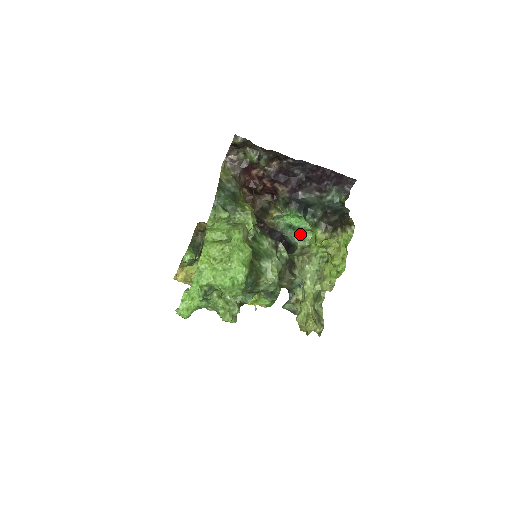
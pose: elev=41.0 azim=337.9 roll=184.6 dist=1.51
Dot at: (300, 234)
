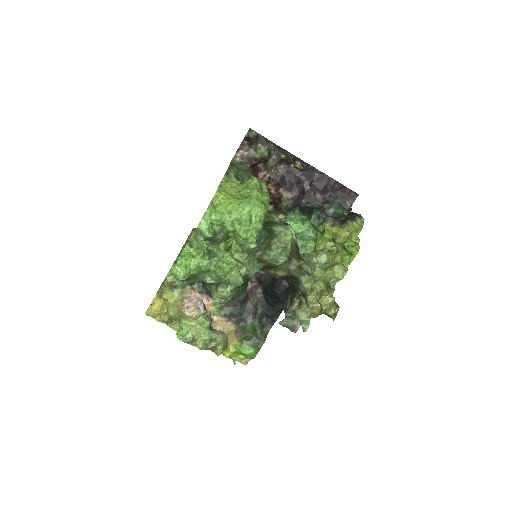
Dot at: (301, 245)
